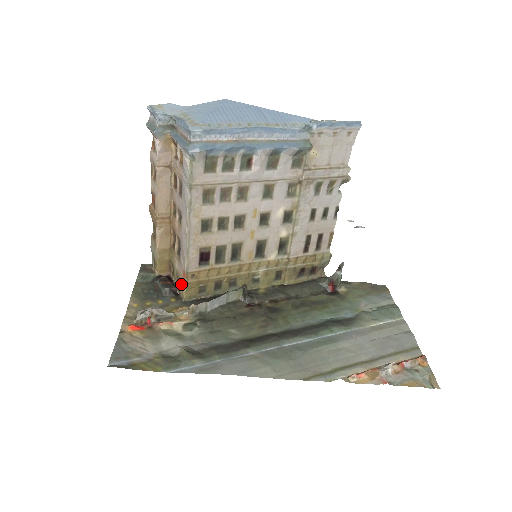
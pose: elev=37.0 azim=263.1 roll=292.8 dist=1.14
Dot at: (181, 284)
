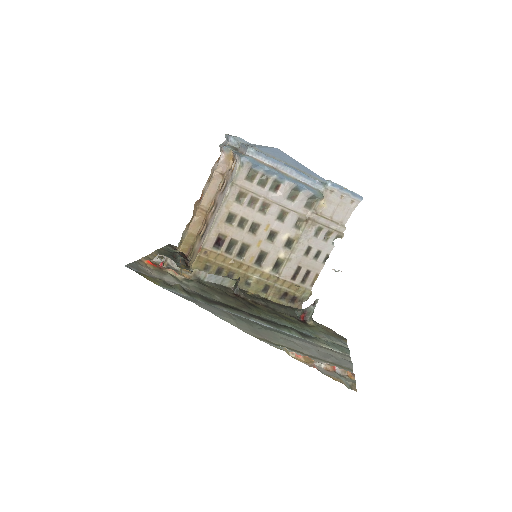
Dot at: (194, 258)
